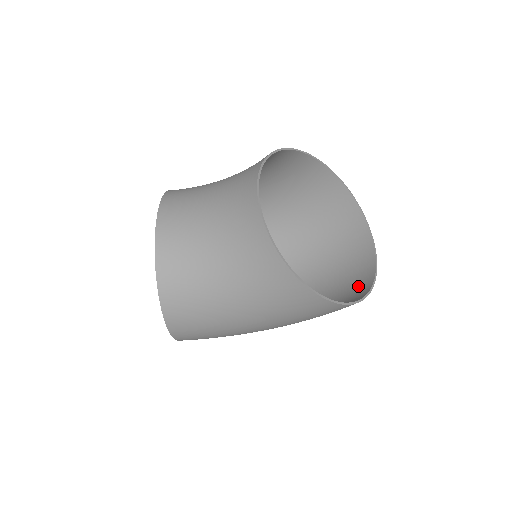
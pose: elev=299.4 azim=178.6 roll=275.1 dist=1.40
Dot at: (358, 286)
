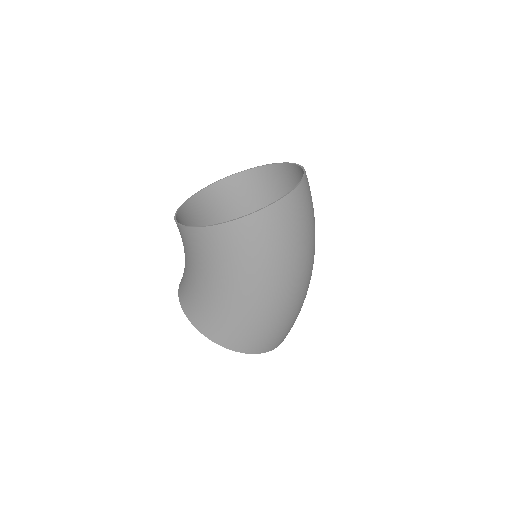
Dot at: (295, 207)
